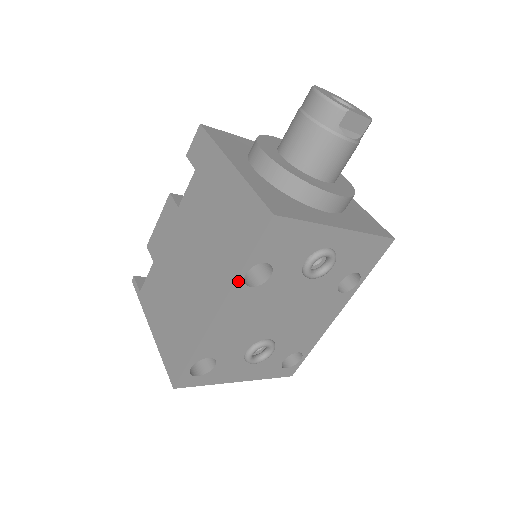
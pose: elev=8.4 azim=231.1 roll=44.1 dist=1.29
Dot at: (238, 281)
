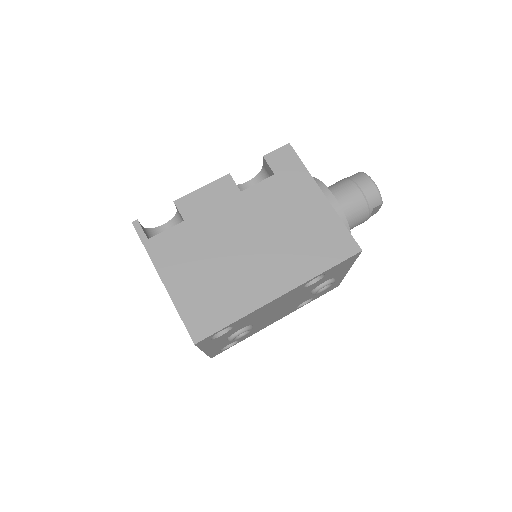
Dot at: (310, 280)
